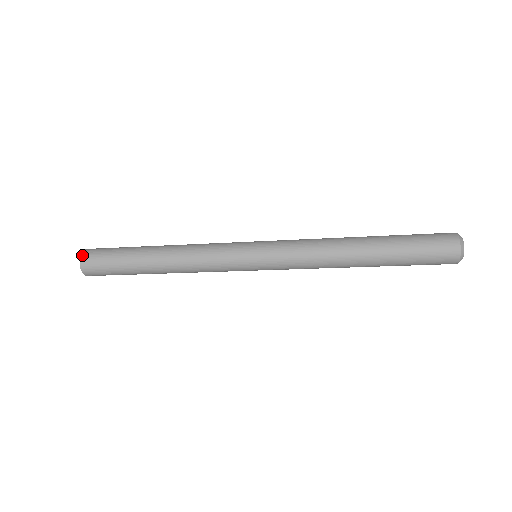
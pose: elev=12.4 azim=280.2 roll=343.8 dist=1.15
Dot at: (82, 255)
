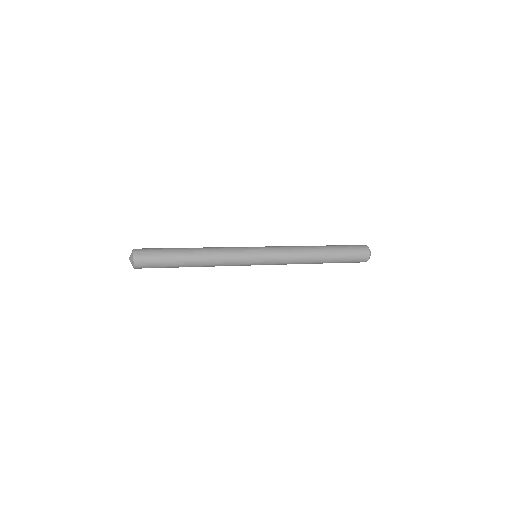
Dot at: (135, 249)
